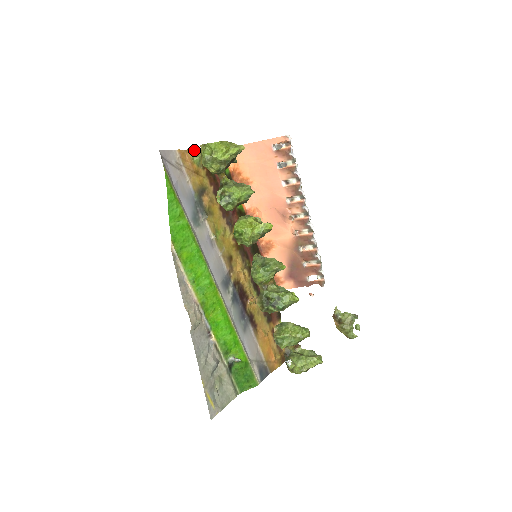
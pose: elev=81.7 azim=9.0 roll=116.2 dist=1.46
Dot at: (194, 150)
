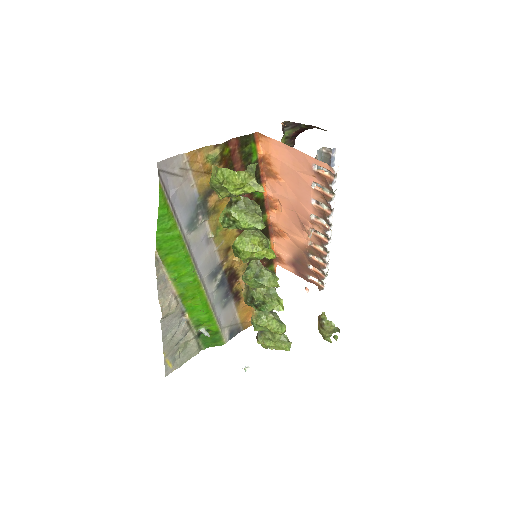
Dot at: (212, 146)
